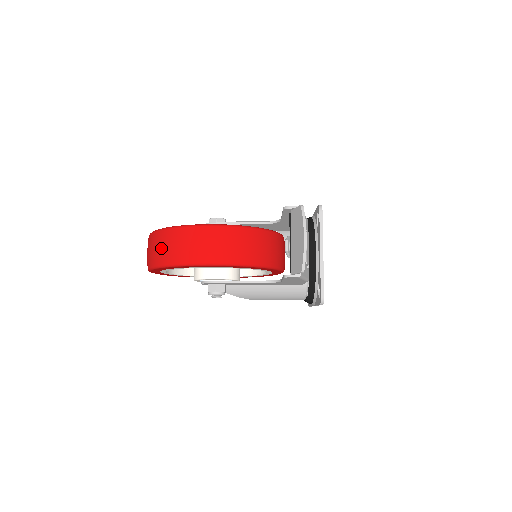
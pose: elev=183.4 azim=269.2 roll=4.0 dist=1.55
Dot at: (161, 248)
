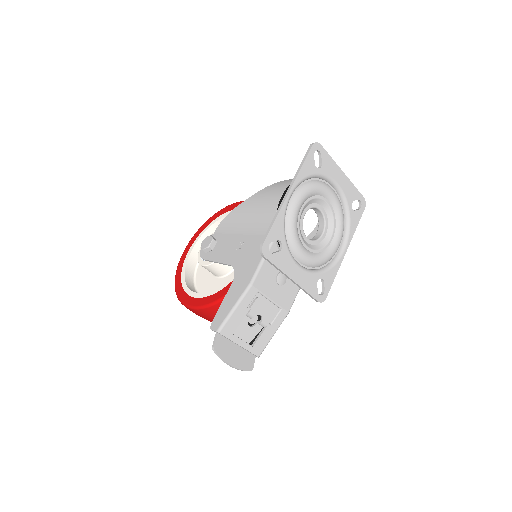
Dot at: occluded
